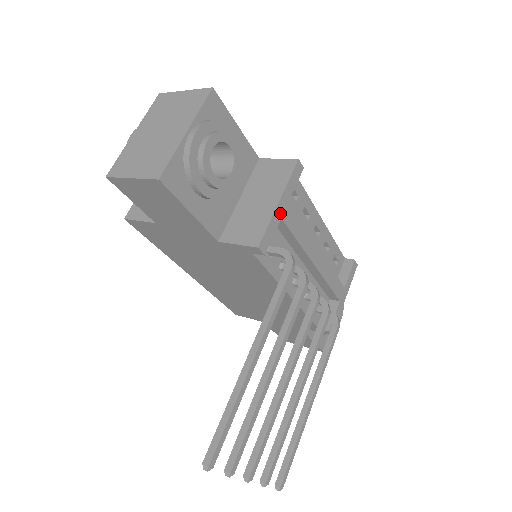
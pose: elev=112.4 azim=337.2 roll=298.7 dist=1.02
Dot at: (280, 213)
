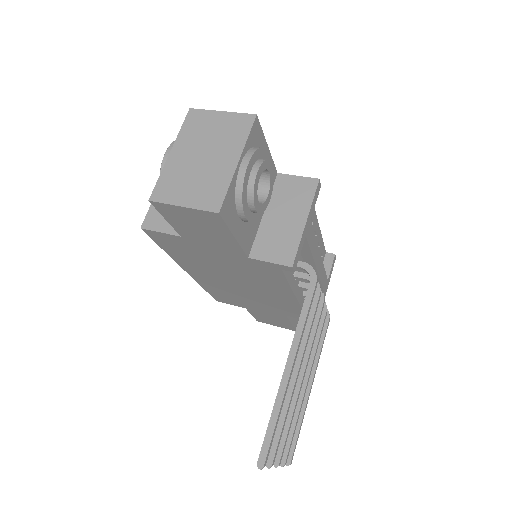
Dot at: (305, 232)
